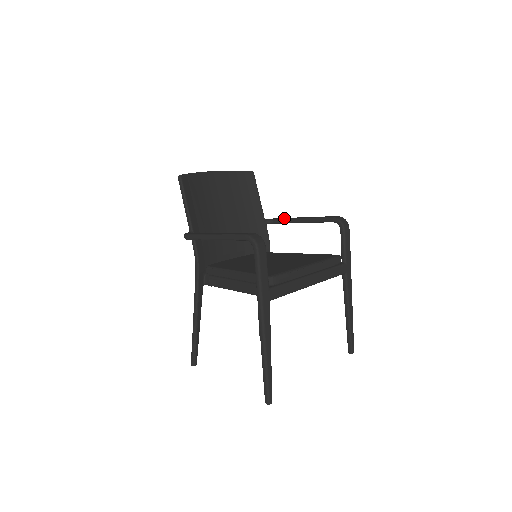
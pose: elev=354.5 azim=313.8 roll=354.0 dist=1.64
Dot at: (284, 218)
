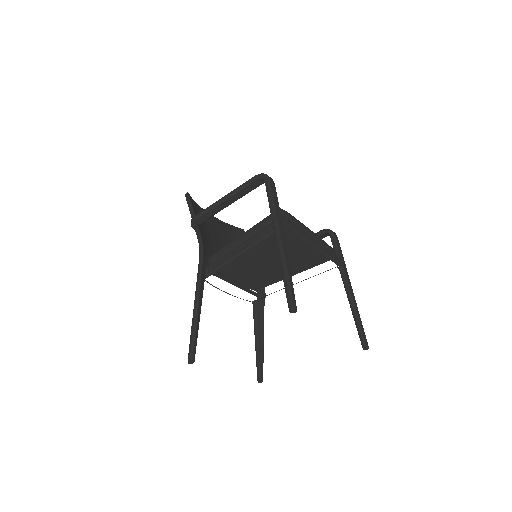
Dot at: occluded
